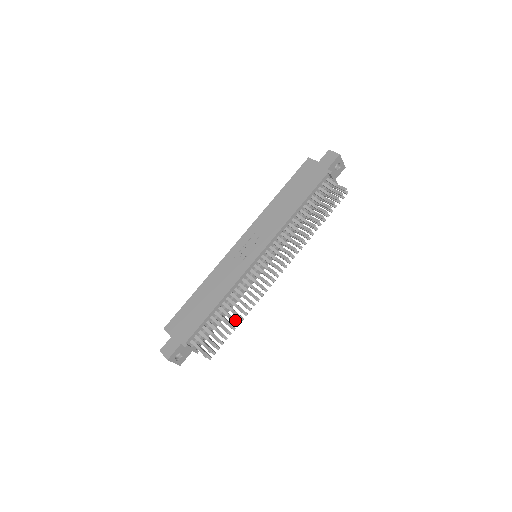
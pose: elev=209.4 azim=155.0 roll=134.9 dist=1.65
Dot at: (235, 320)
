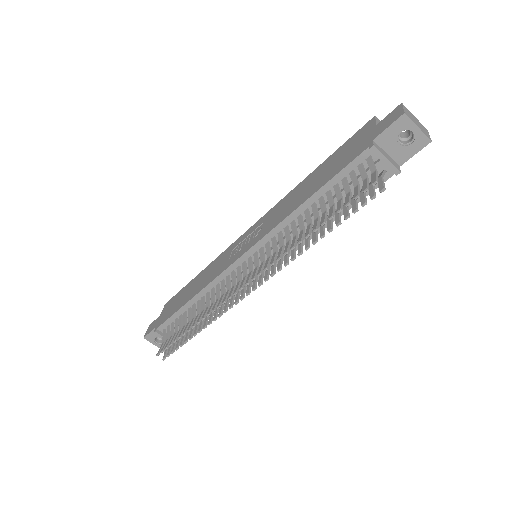
Dot at: (189, 328)
